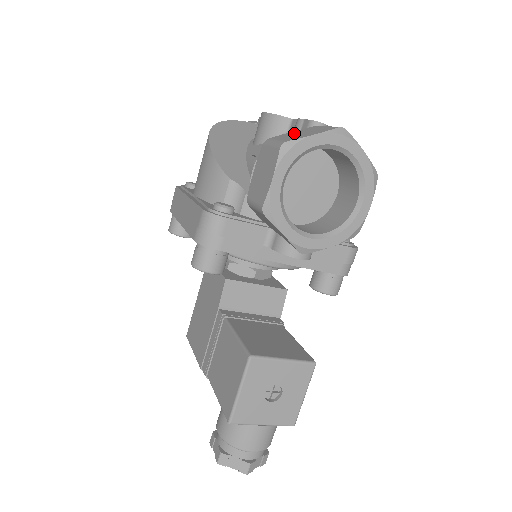
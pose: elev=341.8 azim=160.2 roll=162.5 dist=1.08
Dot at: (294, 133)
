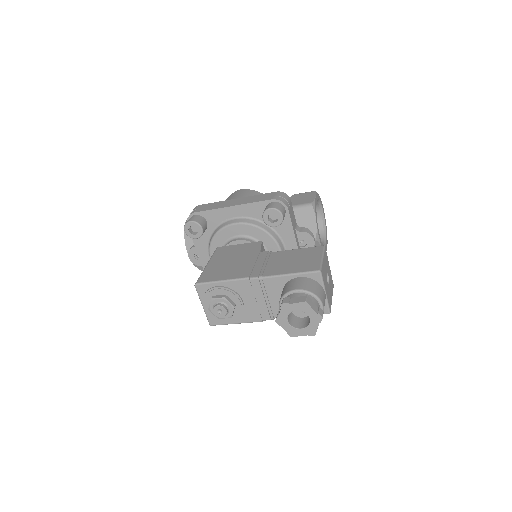
Dot at: occluded
